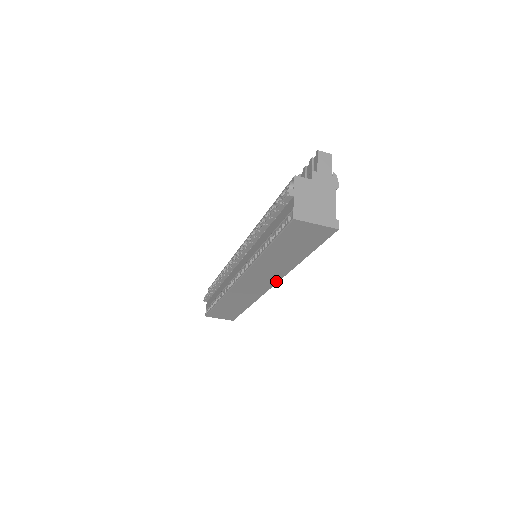
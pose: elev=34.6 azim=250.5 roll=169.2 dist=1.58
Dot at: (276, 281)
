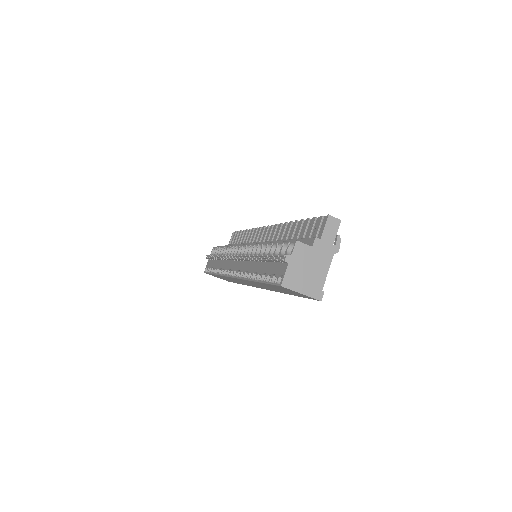
Dot at: (266, 289)
